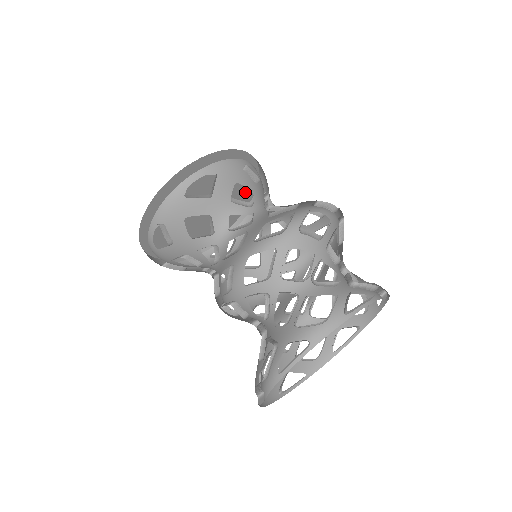
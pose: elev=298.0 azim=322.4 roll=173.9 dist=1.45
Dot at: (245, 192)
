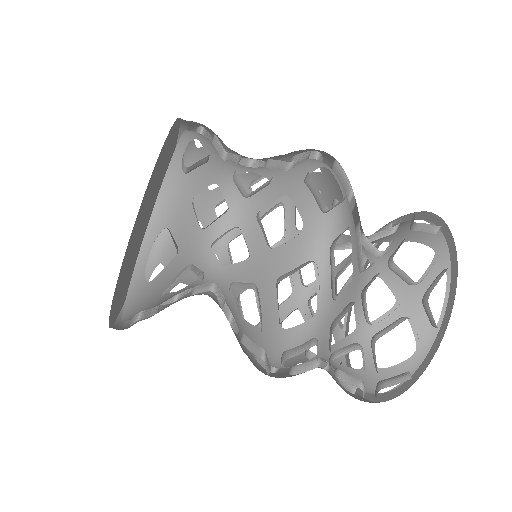
Dot at: (158, 165)
